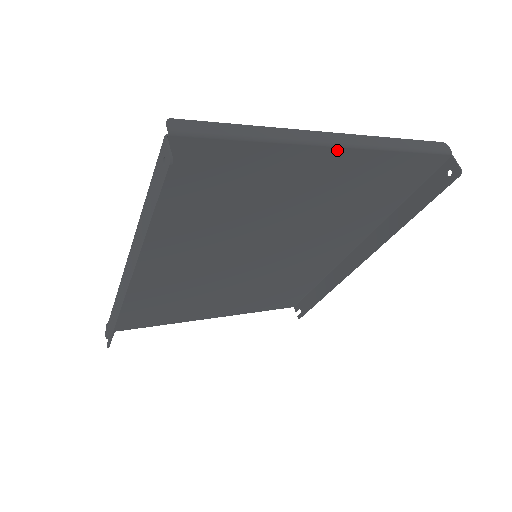
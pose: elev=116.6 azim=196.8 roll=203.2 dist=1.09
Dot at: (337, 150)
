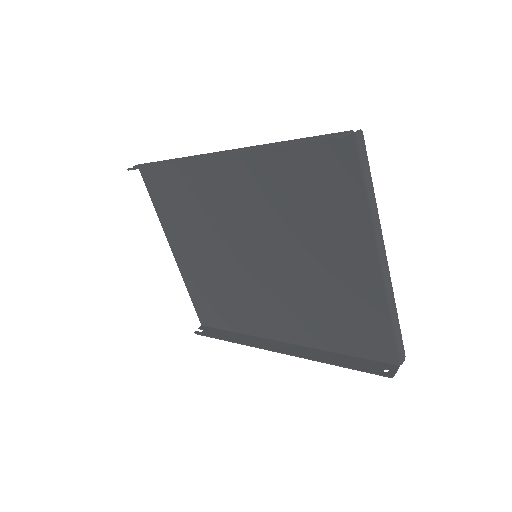
Dot at: (377, 265)
